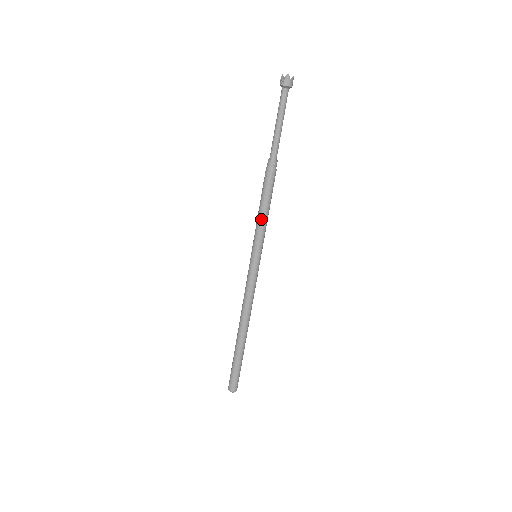
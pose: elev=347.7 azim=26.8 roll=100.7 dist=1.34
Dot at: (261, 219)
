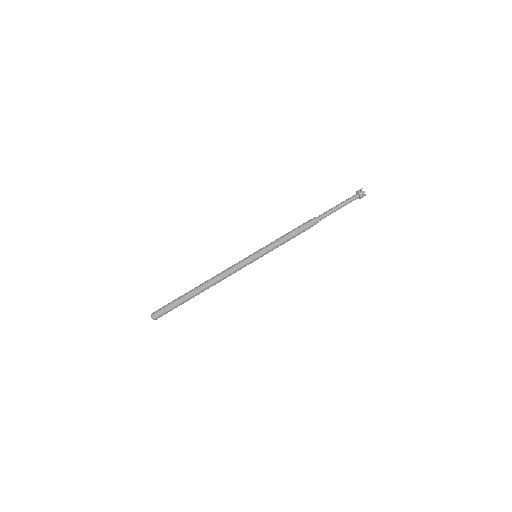
Dot at: (283, 243)
